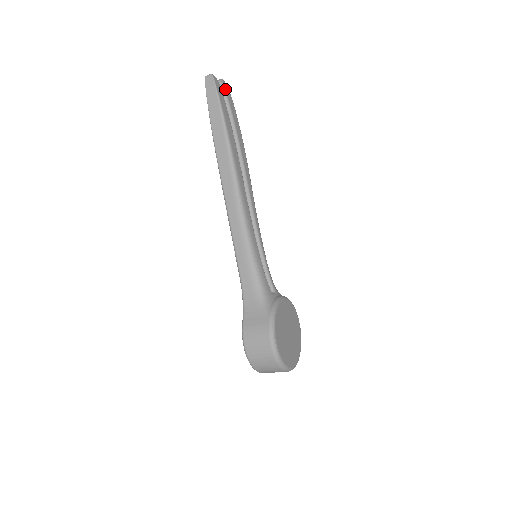
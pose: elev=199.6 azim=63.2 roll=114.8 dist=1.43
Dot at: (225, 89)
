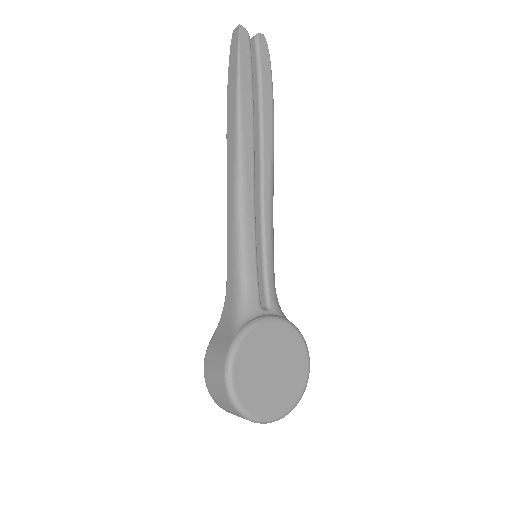
Dot at: (259, 44)
